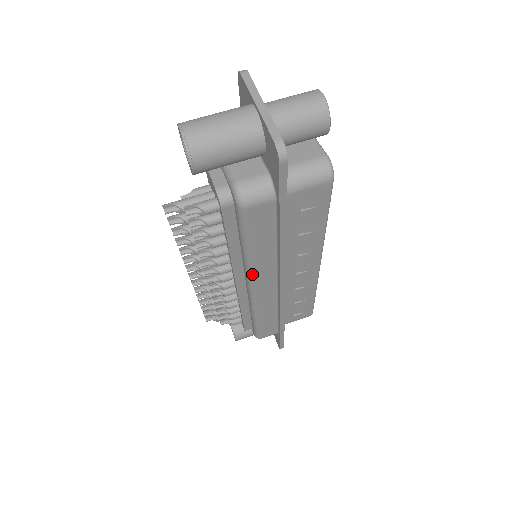
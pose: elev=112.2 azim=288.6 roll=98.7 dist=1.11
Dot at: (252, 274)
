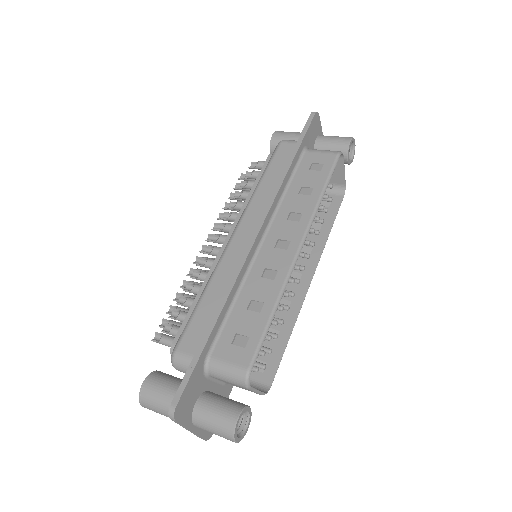
Dot at: (247, 208)
